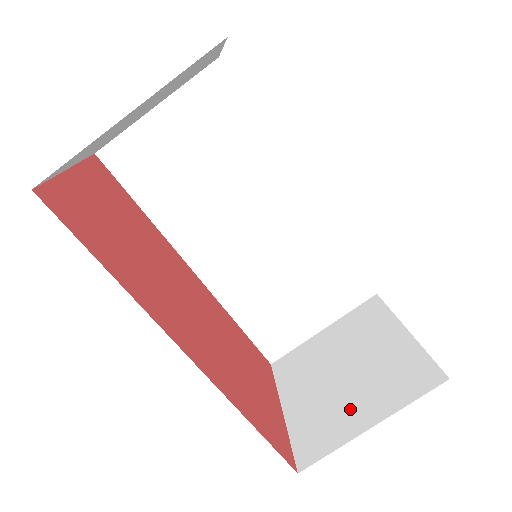
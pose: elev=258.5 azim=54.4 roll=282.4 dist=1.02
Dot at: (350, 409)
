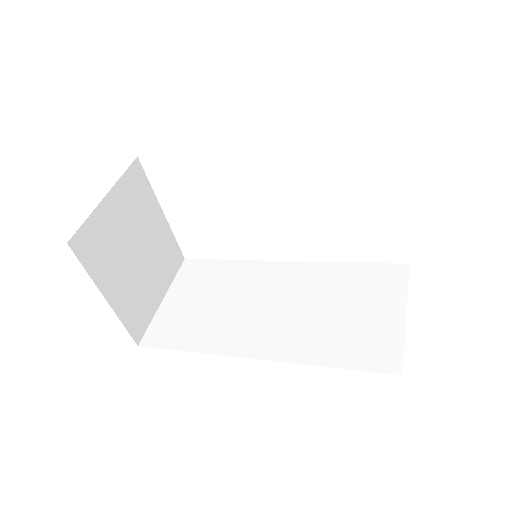
Dot at: occluded
